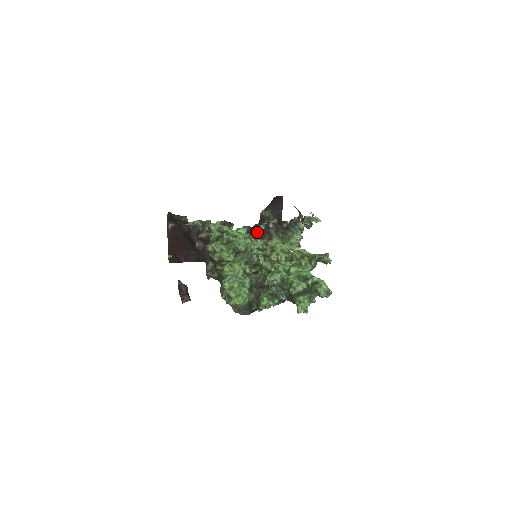
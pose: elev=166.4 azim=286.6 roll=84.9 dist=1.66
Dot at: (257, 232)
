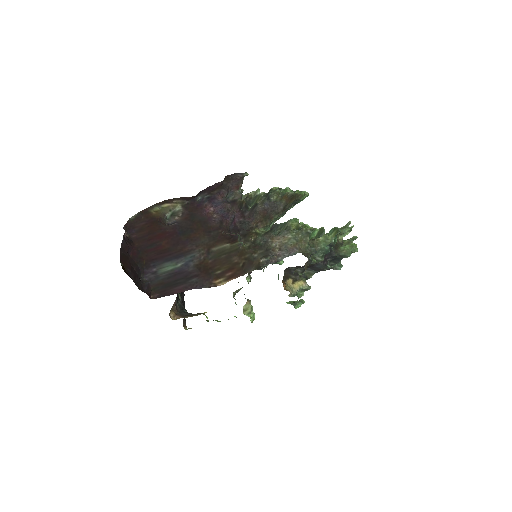
Dot at: occluded
